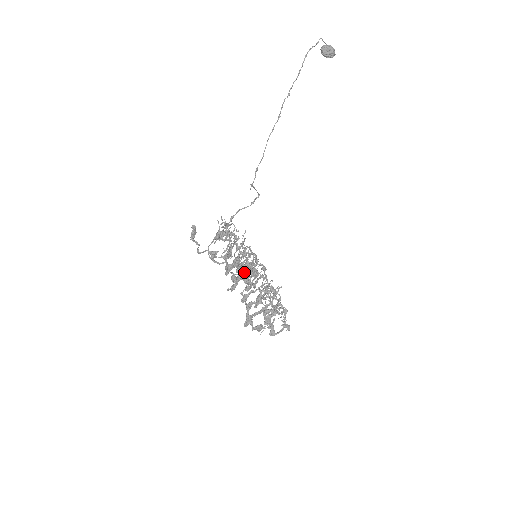
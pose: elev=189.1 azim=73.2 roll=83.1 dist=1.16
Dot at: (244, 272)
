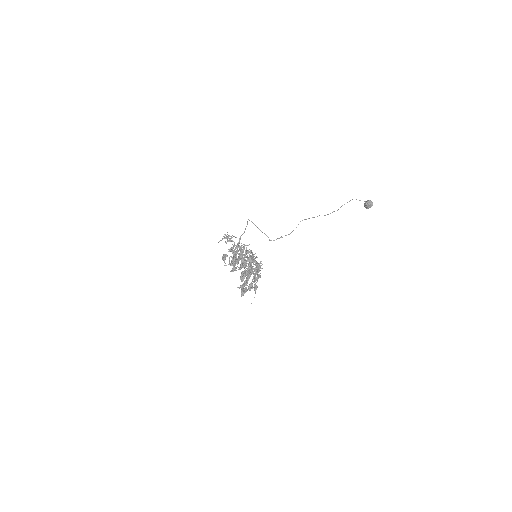
Dot at: (234, 252)
